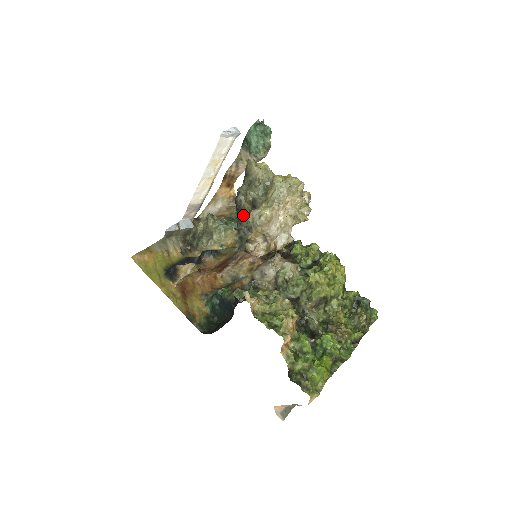
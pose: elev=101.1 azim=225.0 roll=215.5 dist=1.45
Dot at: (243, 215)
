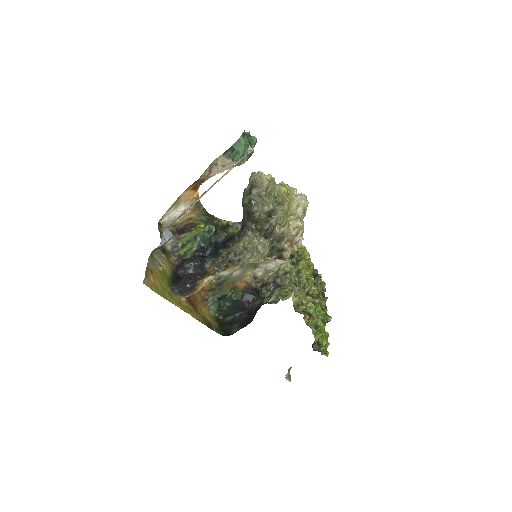
Dot at: (276, 228)
